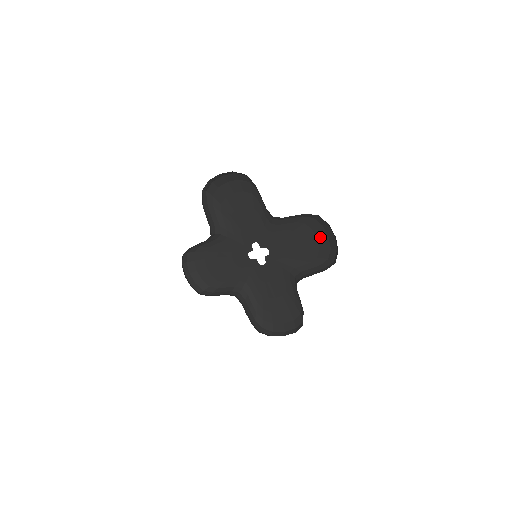
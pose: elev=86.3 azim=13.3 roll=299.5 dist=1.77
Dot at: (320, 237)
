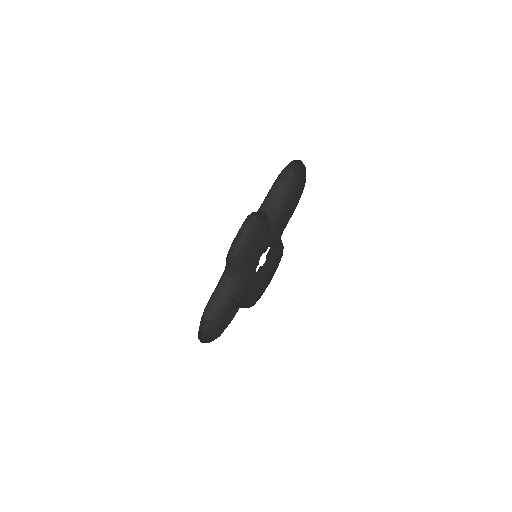
Dot at: occluded
